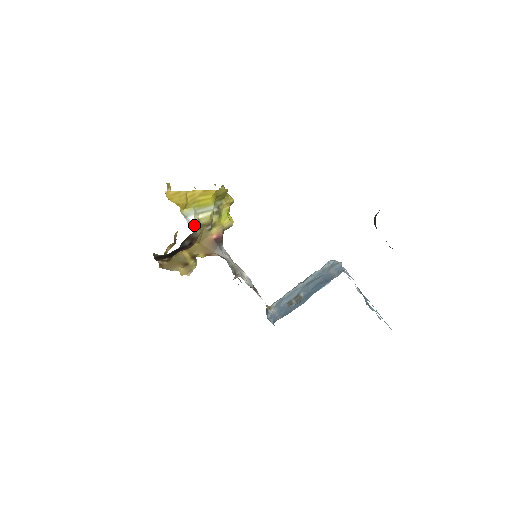
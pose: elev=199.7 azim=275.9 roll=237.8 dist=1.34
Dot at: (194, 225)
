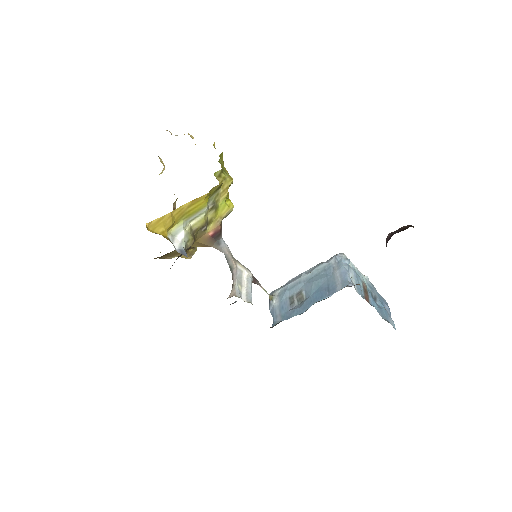
Dot at: (185, 241)
